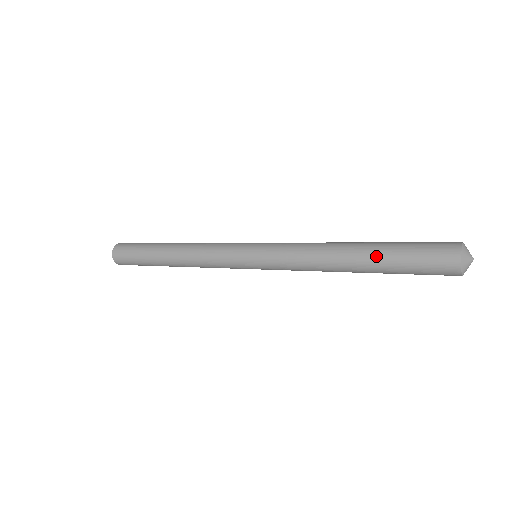
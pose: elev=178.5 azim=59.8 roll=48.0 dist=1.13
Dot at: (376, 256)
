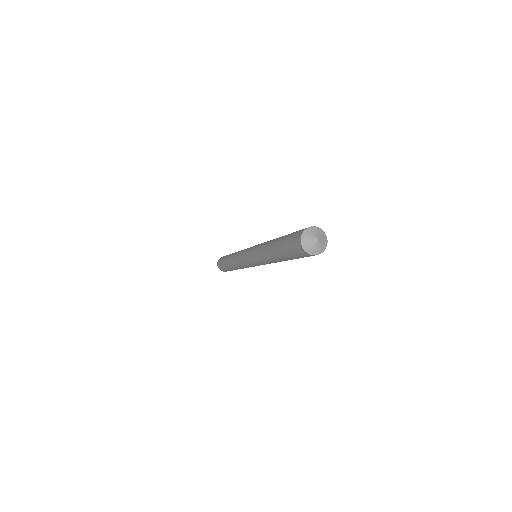
Dot at: (279, 255)
